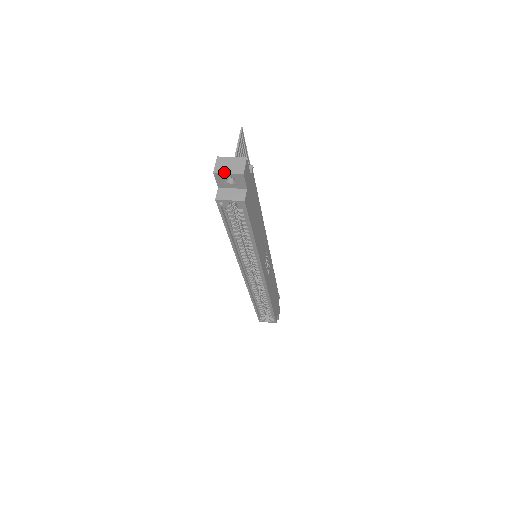
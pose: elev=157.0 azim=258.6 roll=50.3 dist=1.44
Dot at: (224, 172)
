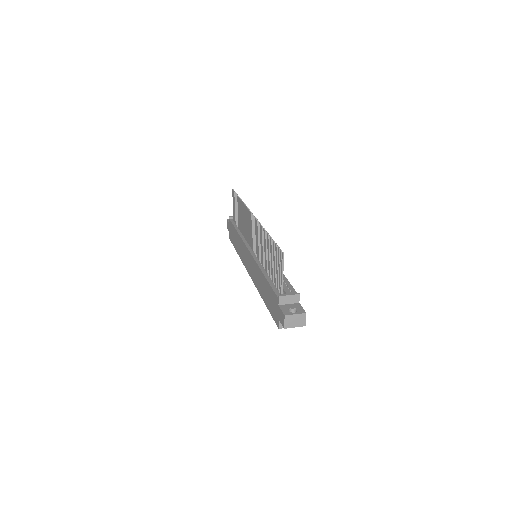
Dot at: (292, 327)
